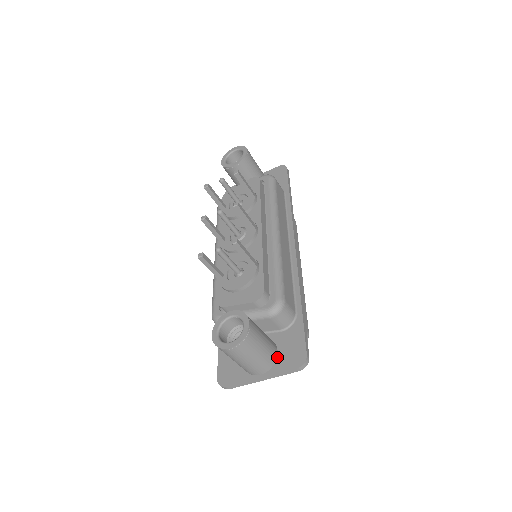
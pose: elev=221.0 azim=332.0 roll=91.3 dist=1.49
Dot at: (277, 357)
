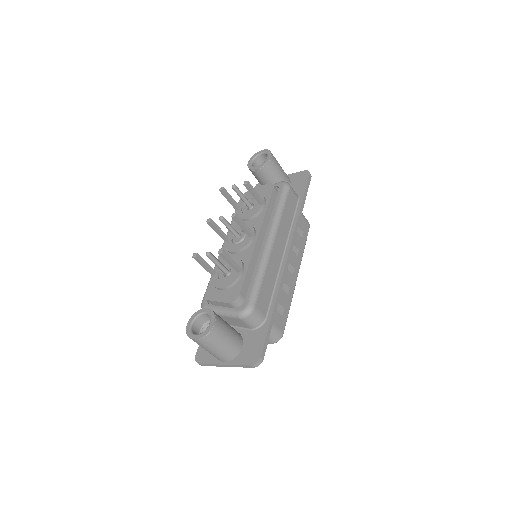
Dot at: (240, 351)
